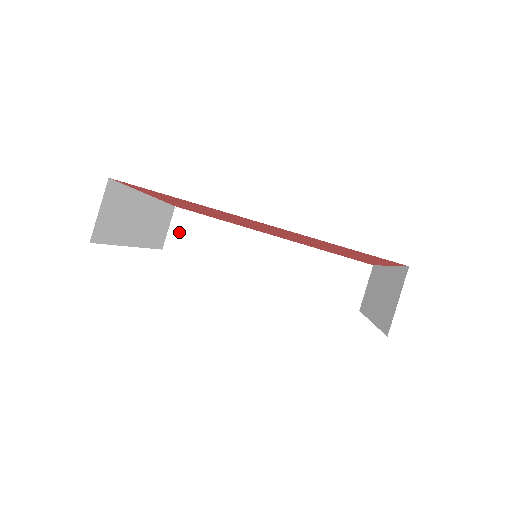
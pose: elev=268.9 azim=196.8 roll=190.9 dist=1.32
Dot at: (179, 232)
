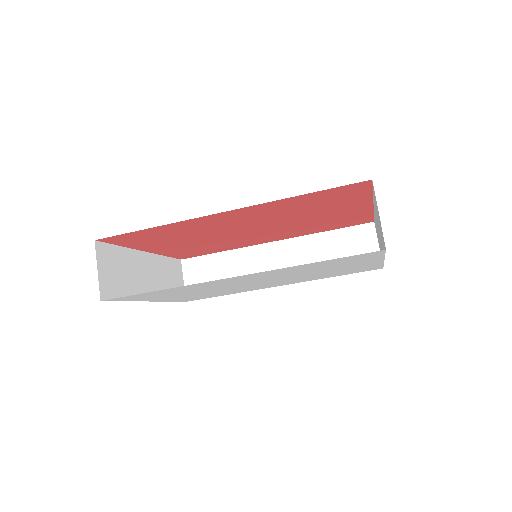
Dot at: (193, 280)
